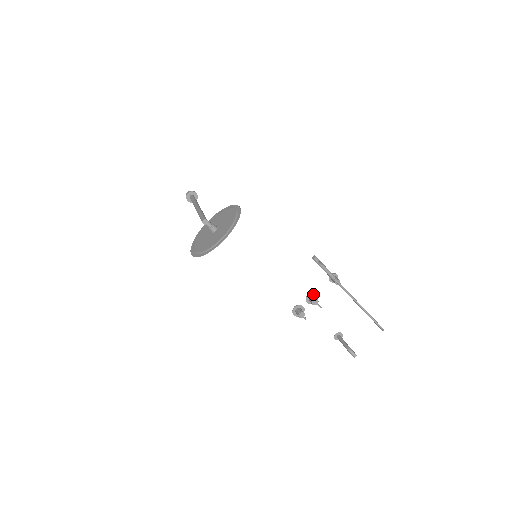
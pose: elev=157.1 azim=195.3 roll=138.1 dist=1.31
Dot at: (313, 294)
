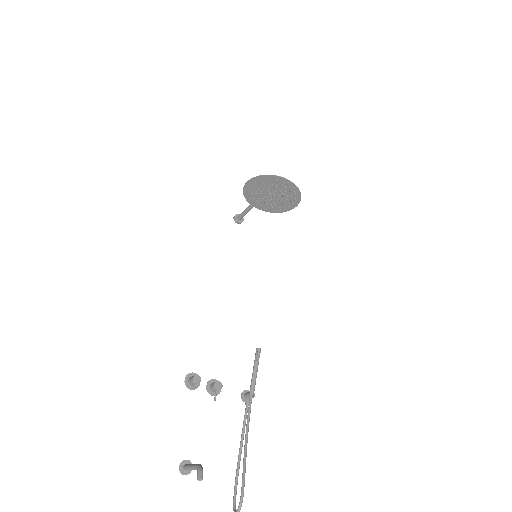
Dot at: occluded
